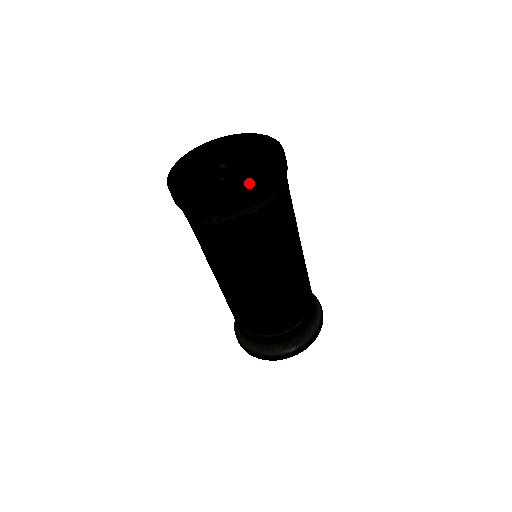
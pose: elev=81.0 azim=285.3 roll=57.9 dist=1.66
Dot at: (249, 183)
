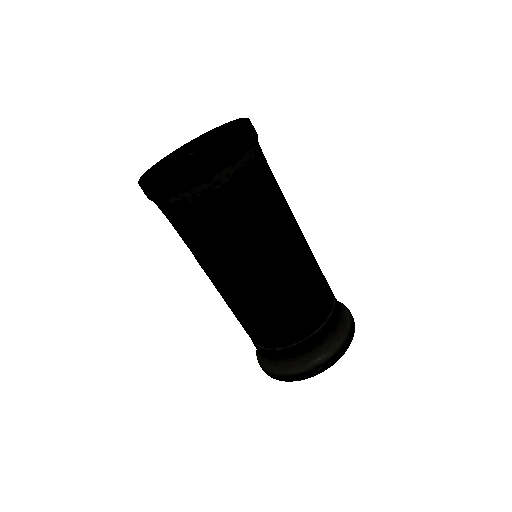
Dot at: (236, 130)
